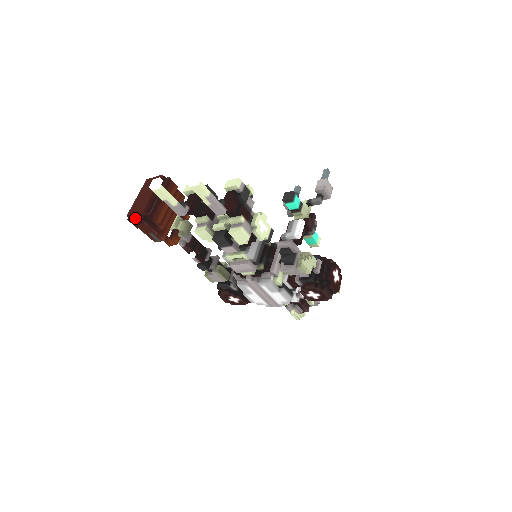
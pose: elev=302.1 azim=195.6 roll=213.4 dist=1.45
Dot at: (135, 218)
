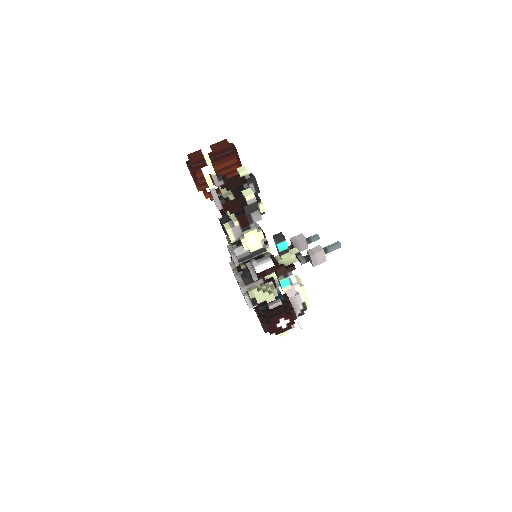
Dot at: (189, 161)
